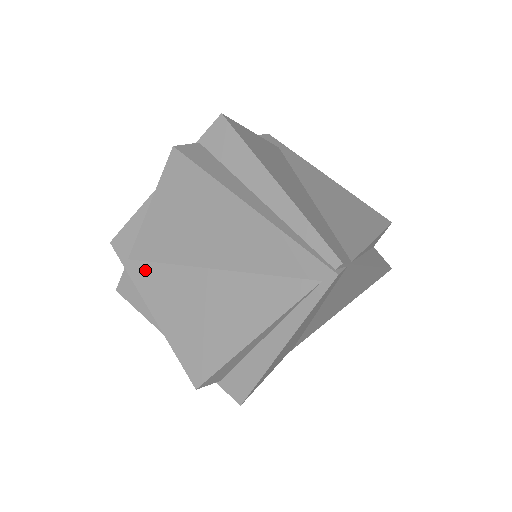
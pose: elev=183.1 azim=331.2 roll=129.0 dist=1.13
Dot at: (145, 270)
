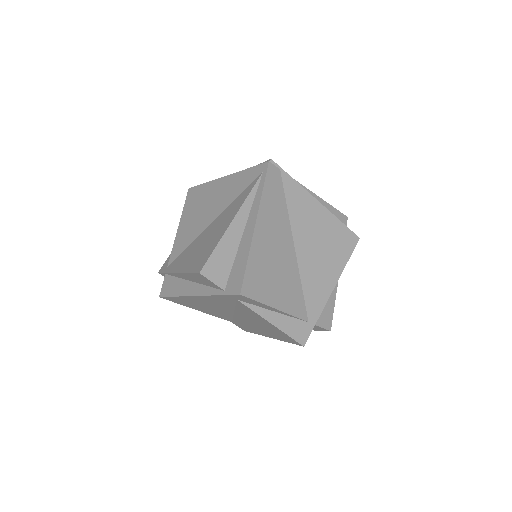
Dot at: (176, 261)
